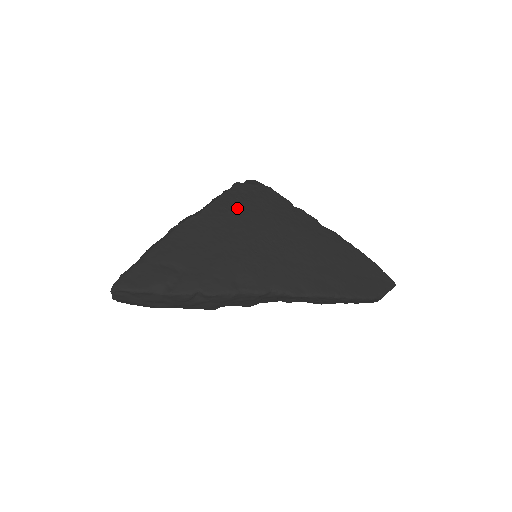
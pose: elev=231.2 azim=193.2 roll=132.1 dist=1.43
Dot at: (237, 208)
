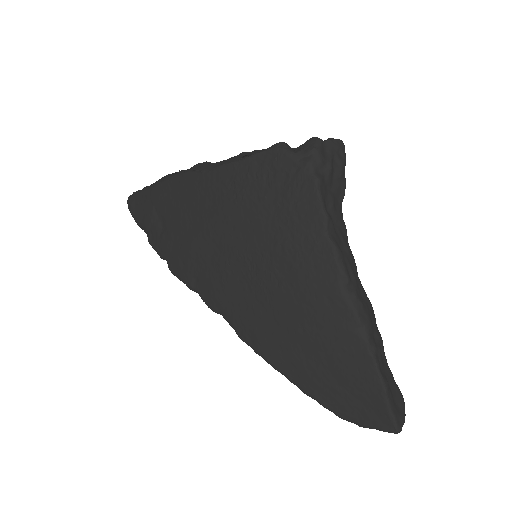
Dot at: (246, 191)
